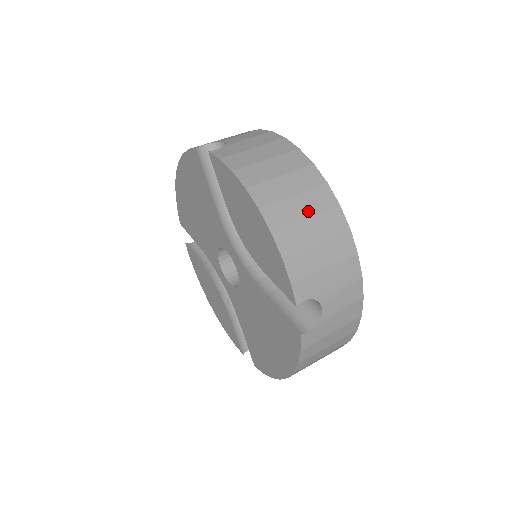
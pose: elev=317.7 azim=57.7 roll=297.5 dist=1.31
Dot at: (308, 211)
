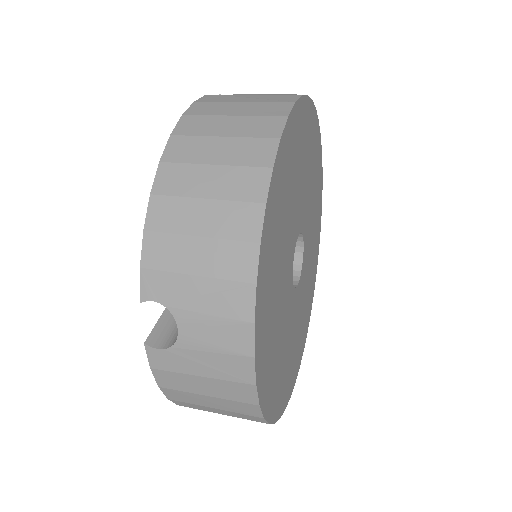
Dot at: (215, 191)
